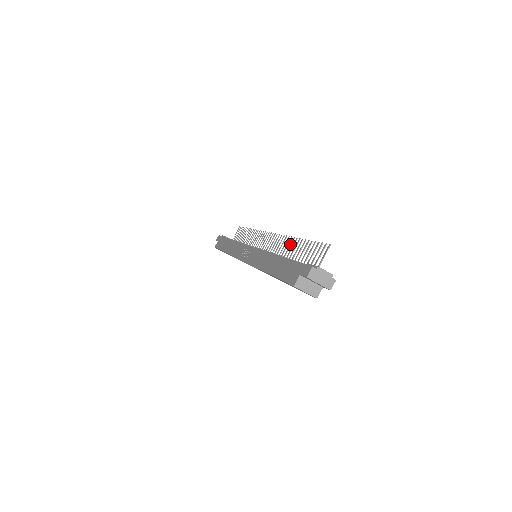
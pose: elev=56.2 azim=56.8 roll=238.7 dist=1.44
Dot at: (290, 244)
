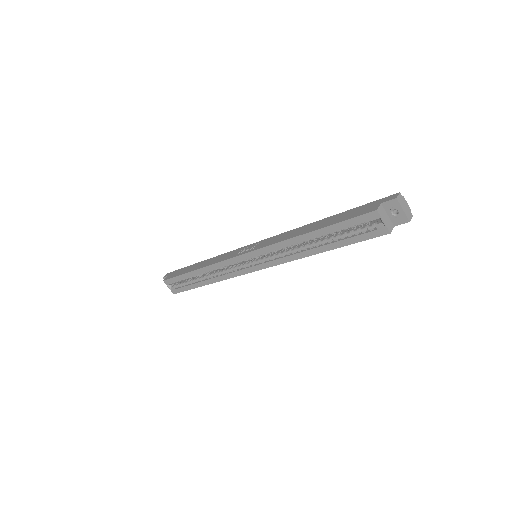
Dot at: occluded
